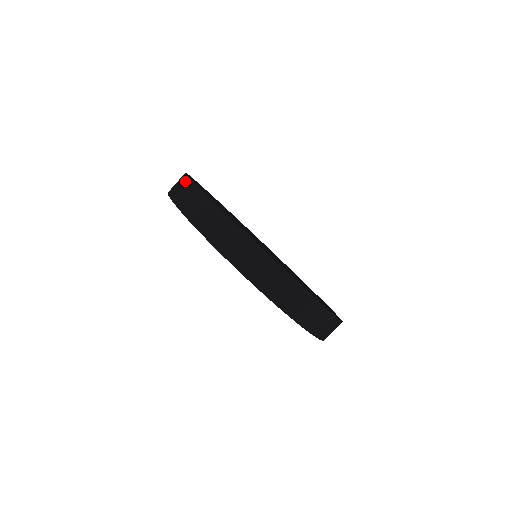
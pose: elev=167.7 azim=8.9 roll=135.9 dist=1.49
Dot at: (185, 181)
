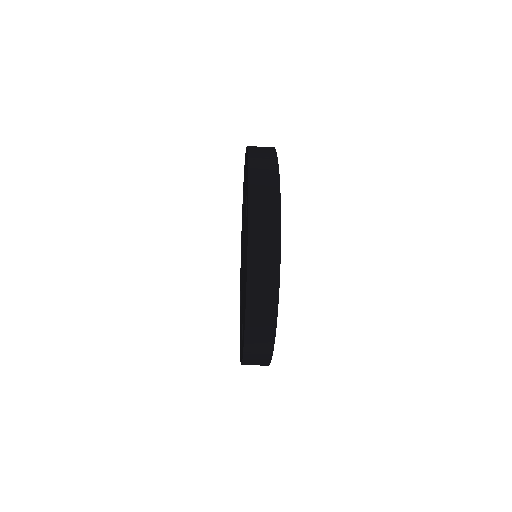
Dot at: (270, 149)
